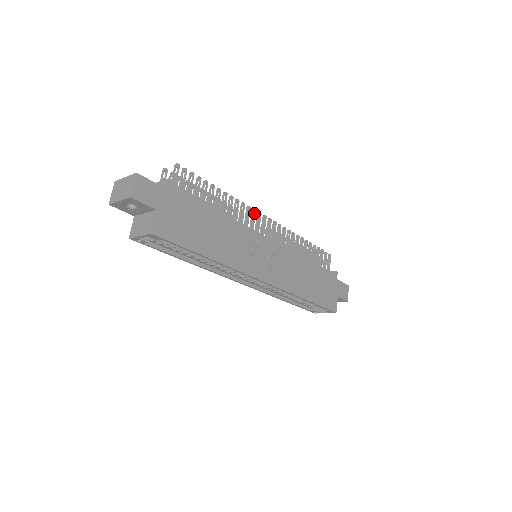
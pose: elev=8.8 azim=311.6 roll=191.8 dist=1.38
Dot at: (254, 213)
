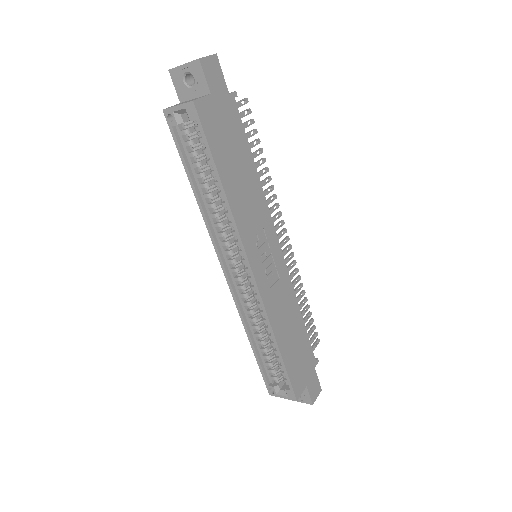
Dot at: (279, 215)
